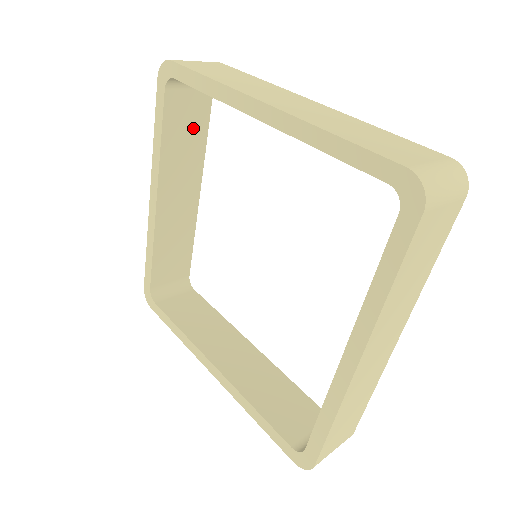
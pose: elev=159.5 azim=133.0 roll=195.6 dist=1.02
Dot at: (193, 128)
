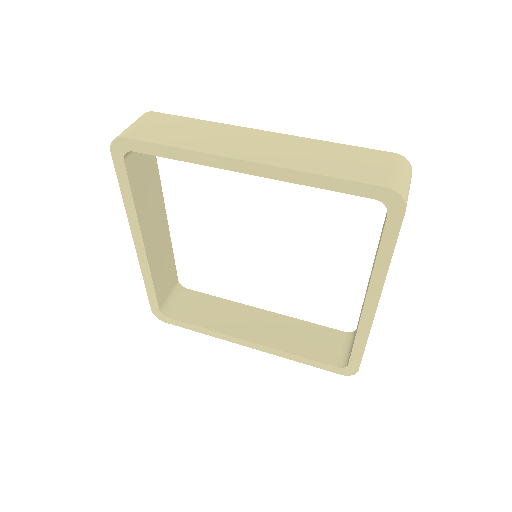
Dot at: (149, 174)
